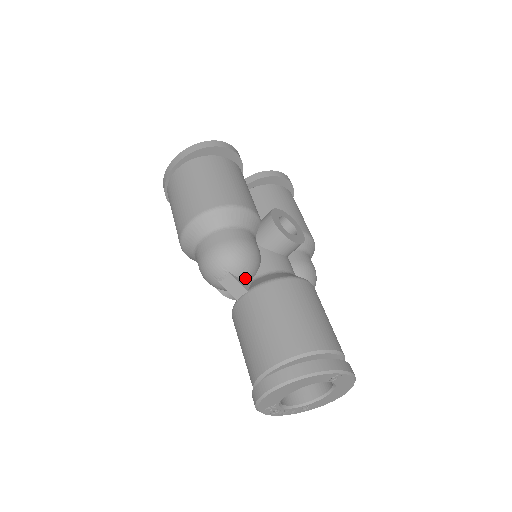
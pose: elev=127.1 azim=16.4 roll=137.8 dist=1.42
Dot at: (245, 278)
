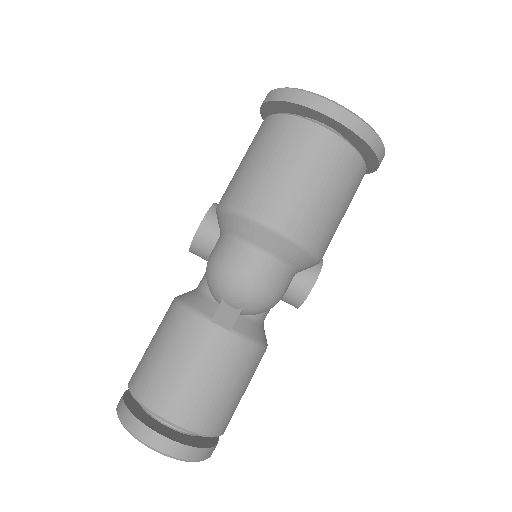
Dot at: occluded
